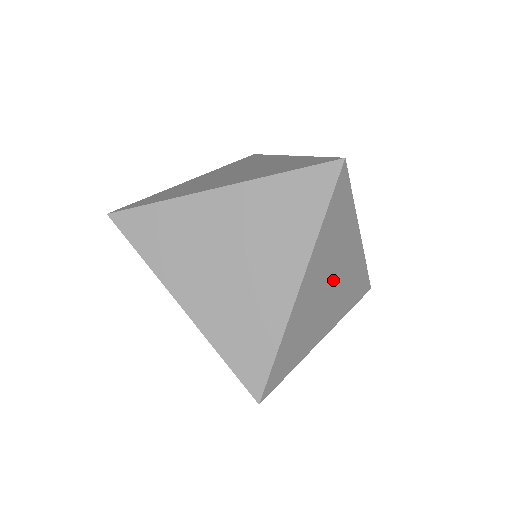
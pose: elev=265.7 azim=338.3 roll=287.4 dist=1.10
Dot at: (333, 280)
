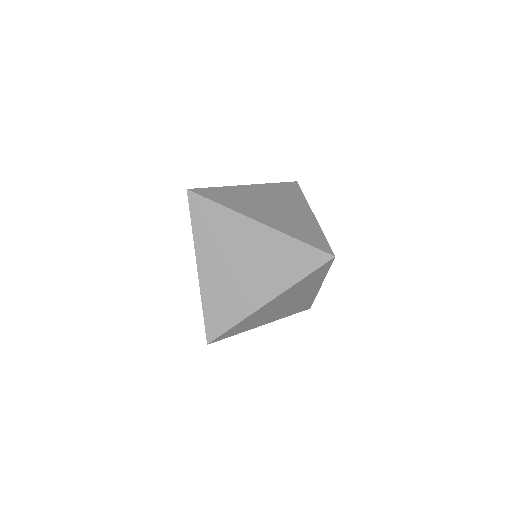
Dot at: (289, 302)
